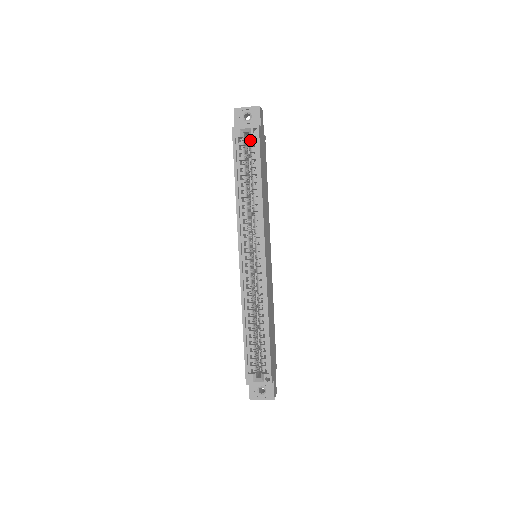
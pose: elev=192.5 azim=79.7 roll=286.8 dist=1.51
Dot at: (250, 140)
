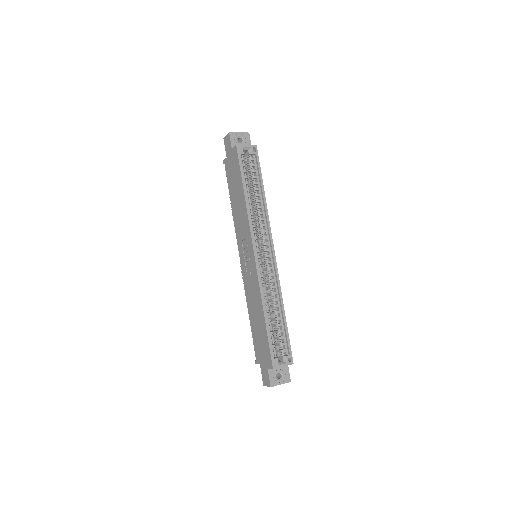
Dot at: (249, 157)
